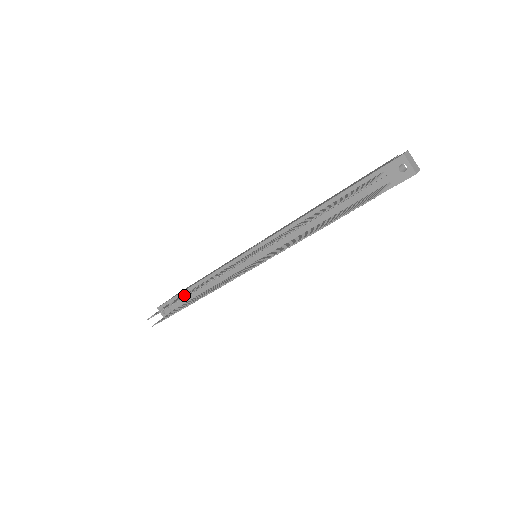
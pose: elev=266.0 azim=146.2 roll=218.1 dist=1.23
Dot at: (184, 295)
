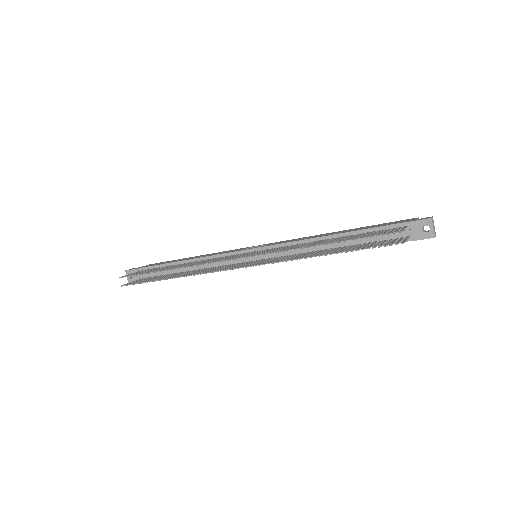
Dot at: (169, 267)
